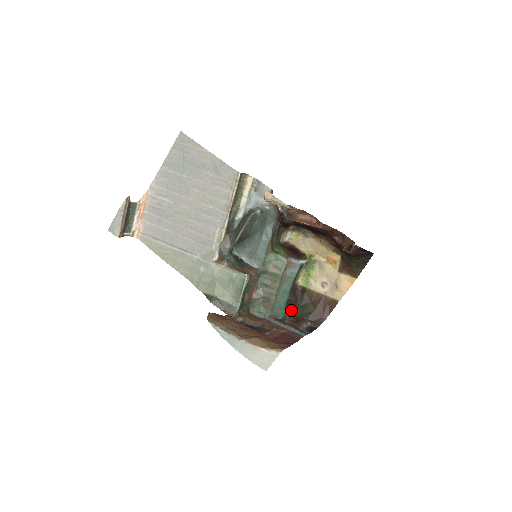
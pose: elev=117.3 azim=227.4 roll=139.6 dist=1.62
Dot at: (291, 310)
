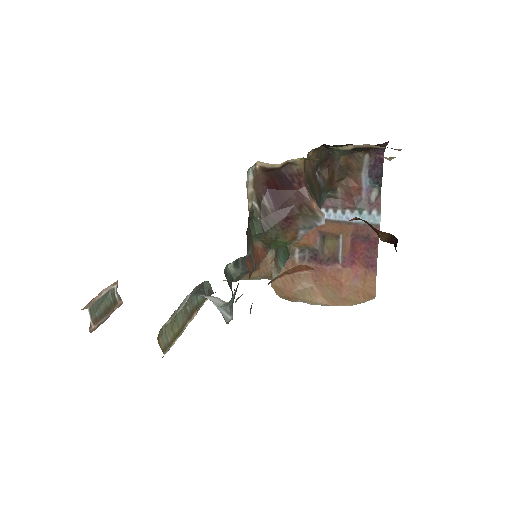
Dot at: (333, 173)
